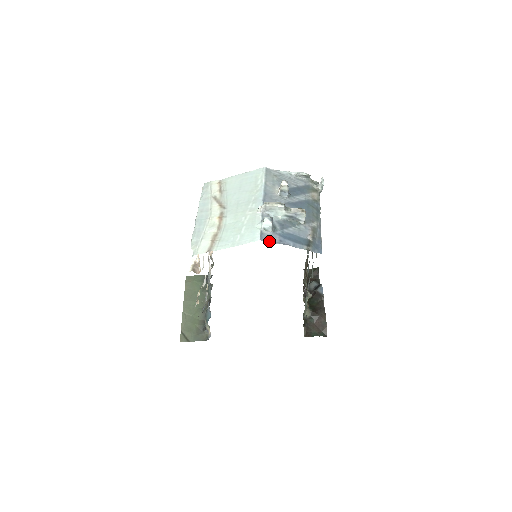
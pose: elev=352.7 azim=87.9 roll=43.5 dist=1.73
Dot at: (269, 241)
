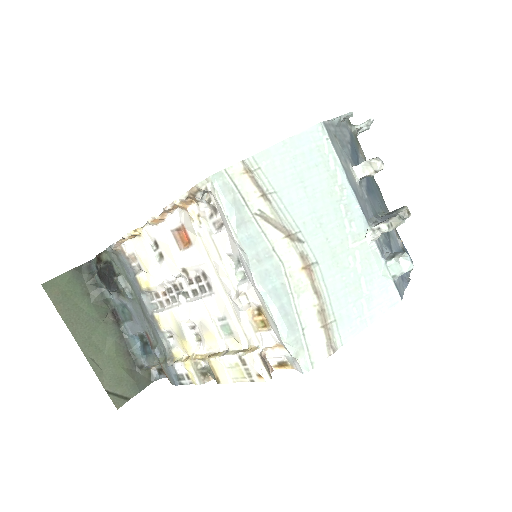
Dot at: (403, 292)
